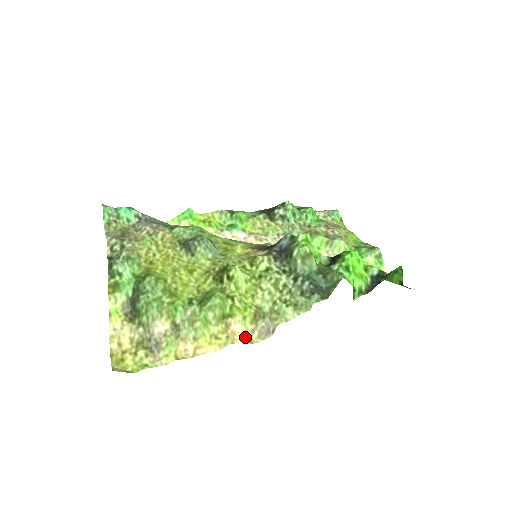
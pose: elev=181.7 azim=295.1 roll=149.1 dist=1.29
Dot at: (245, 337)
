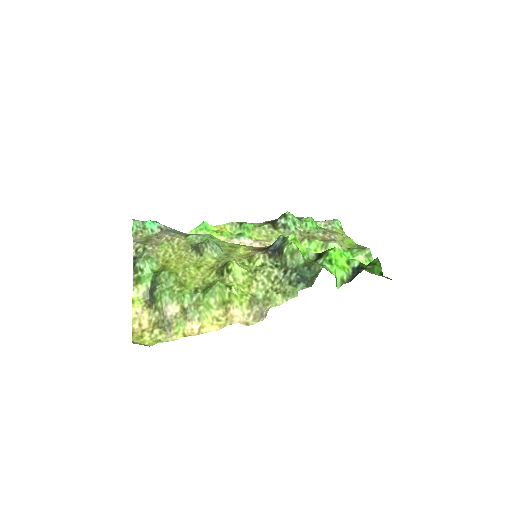
Dot at: (242, 320)
